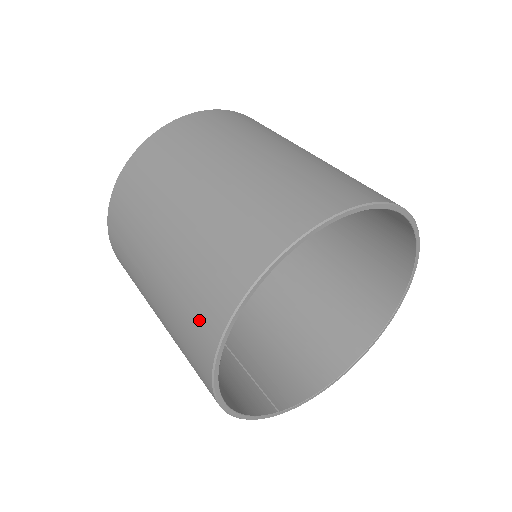
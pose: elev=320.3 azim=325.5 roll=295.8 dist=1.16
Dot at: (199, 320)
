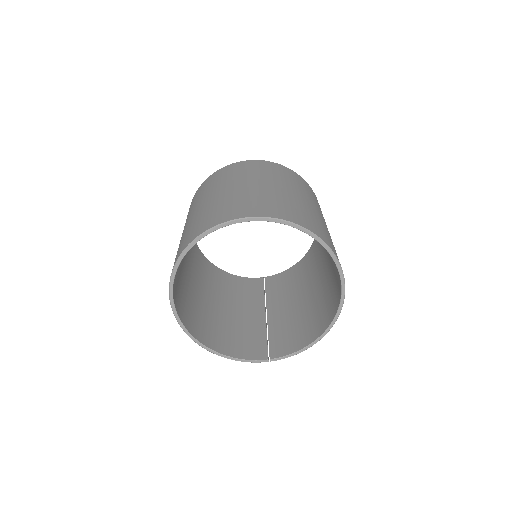
Dot at: occluded
